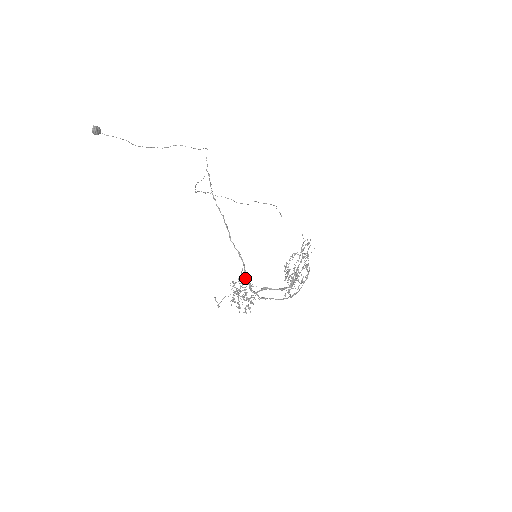
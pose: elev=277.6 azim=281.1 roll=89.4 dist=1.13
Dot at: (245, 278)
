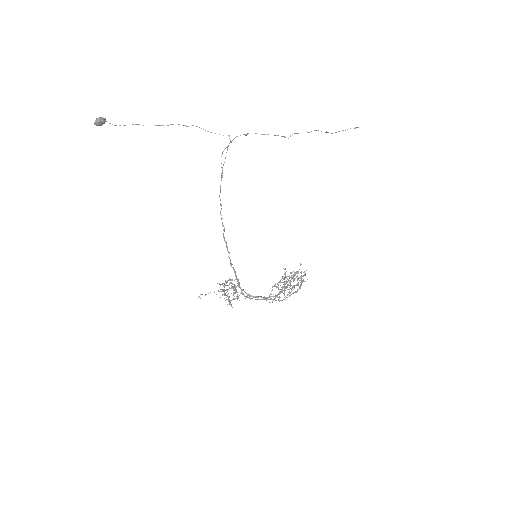
Dot at: (234, 280)
